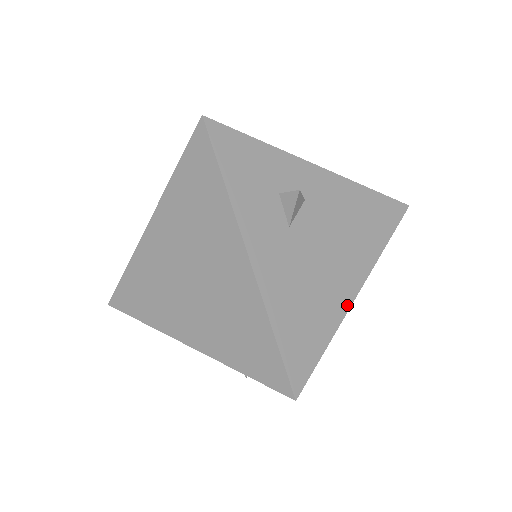
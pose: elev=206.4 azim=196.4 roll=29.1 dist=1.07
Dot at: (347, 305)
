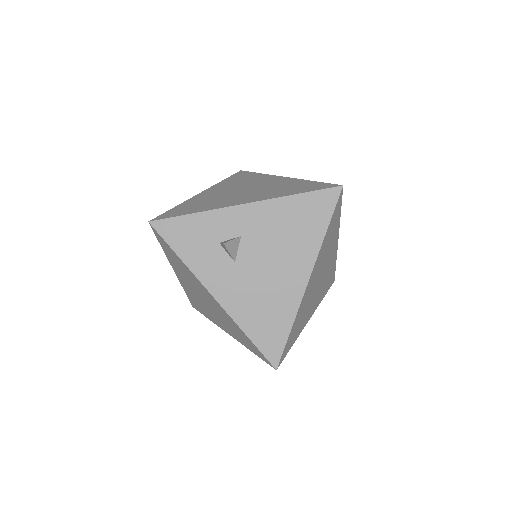
Dot at: (300, 295)
